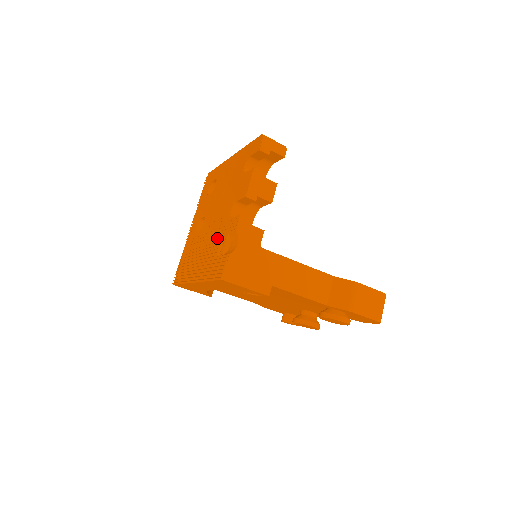
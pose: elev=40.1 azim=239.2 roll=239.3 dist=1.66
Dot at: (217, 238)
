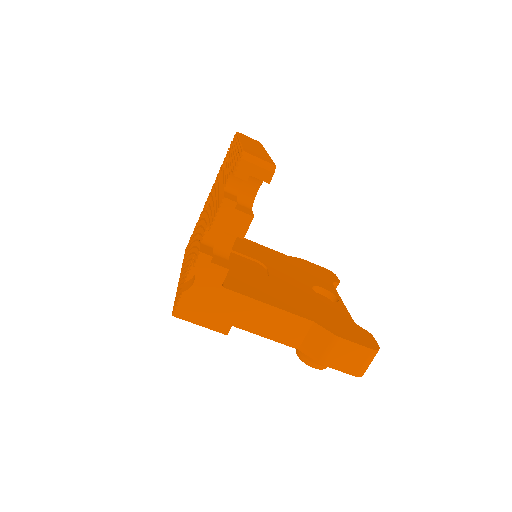
Dot at: occluded
